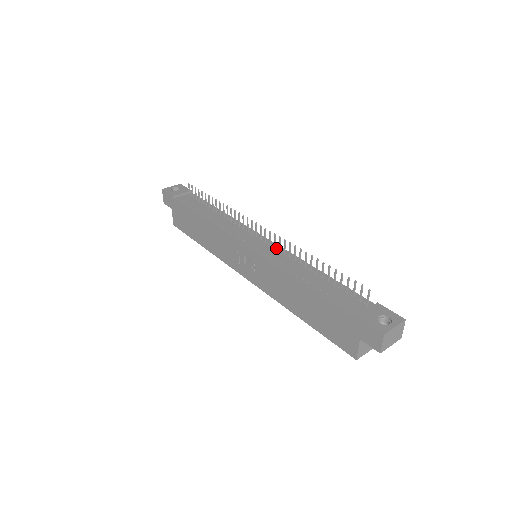
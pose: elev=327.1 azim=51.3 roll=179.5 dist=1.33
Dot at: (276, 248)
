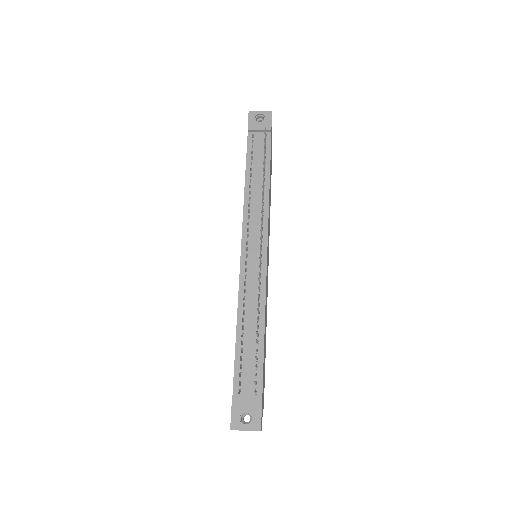
Dot at: (261, 271)
